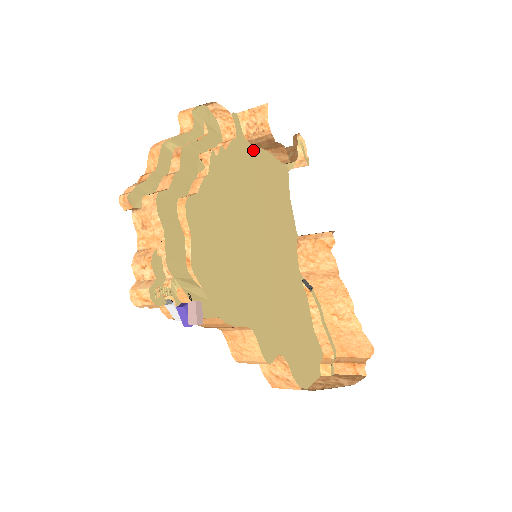
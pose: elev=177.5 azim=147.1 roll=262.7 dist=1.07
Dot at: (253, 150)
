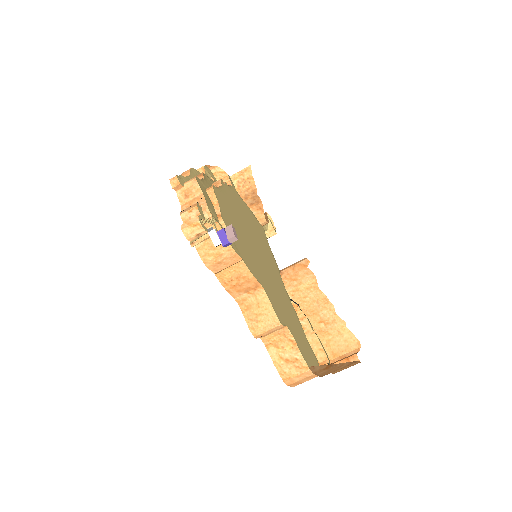
Dot at: (242, 201)
